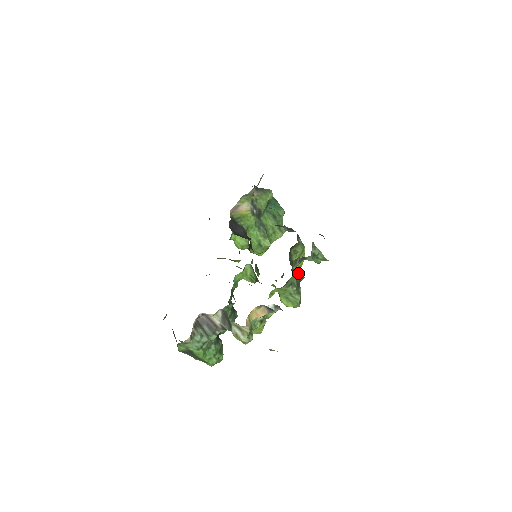
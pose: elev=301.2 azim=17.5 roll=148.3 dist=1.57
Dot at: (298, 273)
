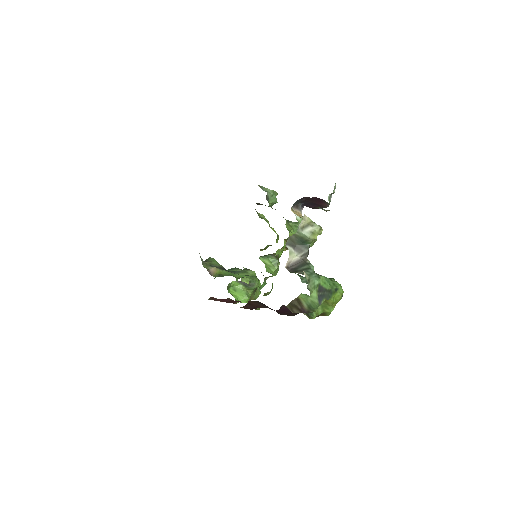
Dot at: occluded
